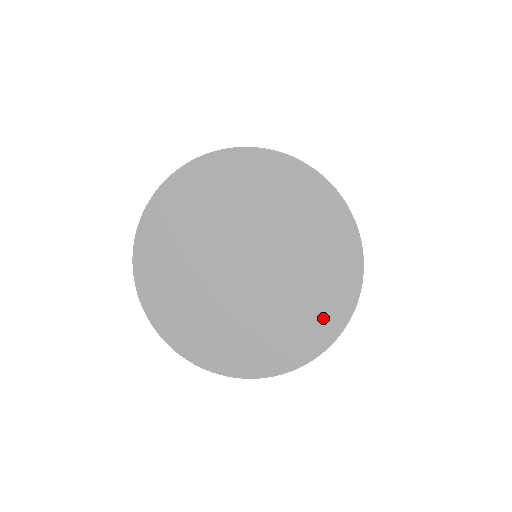
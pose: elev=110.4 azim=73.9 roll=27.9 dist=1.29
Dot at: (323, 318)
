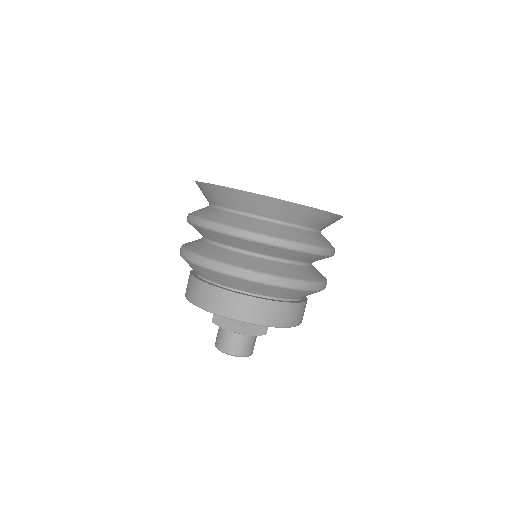
Dot at: occluded
